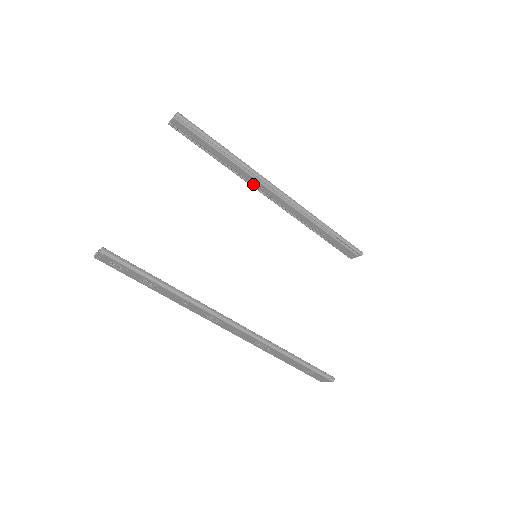
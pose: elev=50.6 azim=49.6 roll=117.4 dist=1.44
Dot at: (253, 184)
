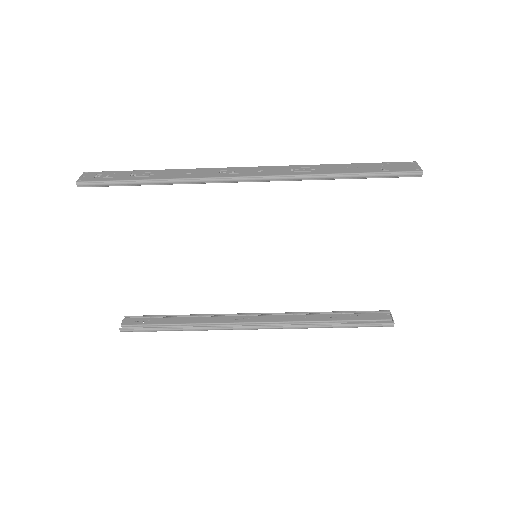
Dot at: occluded
